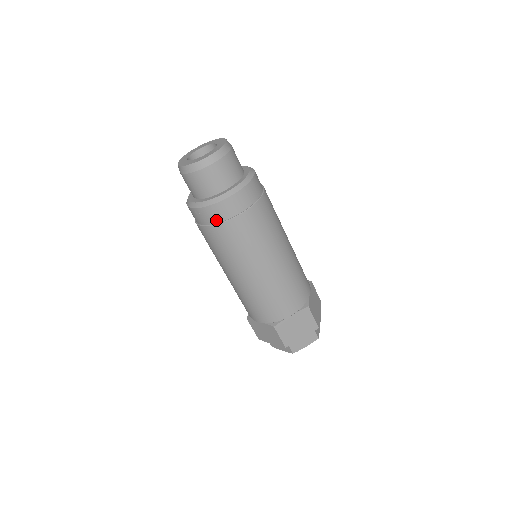
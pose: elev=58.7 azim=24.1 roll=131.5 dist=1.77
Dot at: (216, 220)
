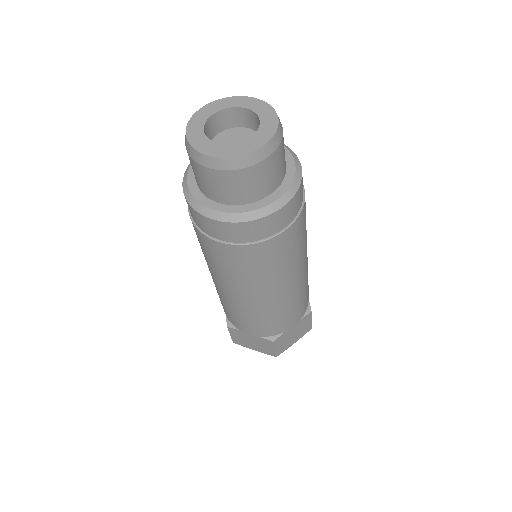
Dot at: (249, 239)
